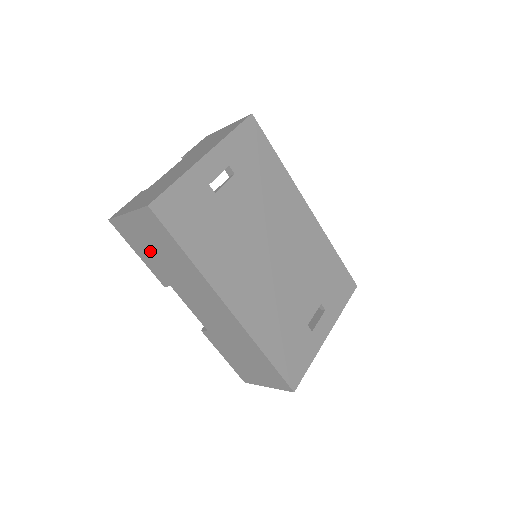
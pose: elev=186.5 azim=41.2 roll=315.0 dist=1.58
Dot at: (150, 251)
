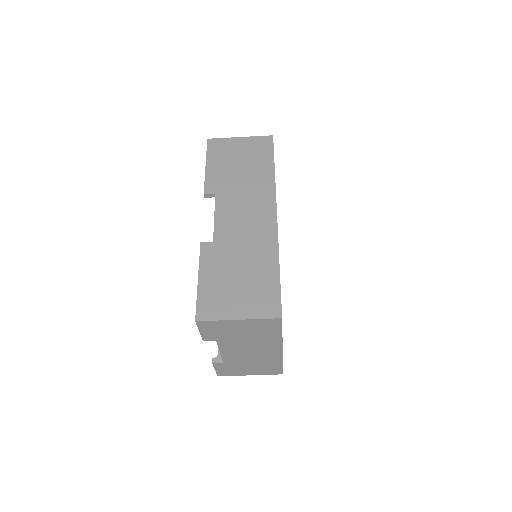
Dot at: (230, 163)
